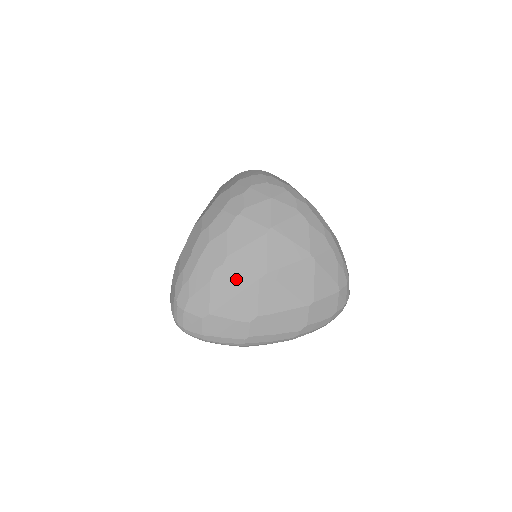
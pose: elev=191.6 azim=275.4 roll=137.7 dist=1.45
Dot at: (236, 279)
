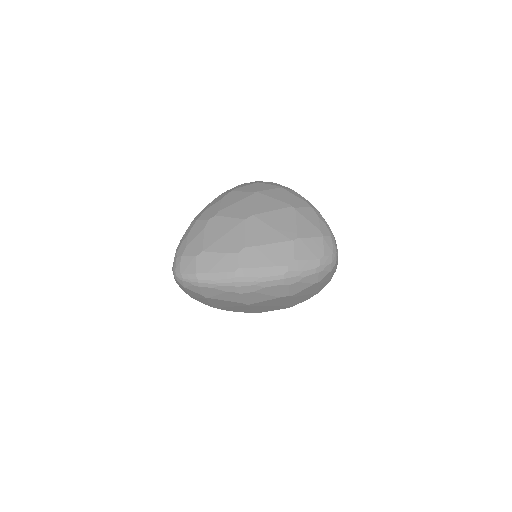
Dot at: (226, 223)
